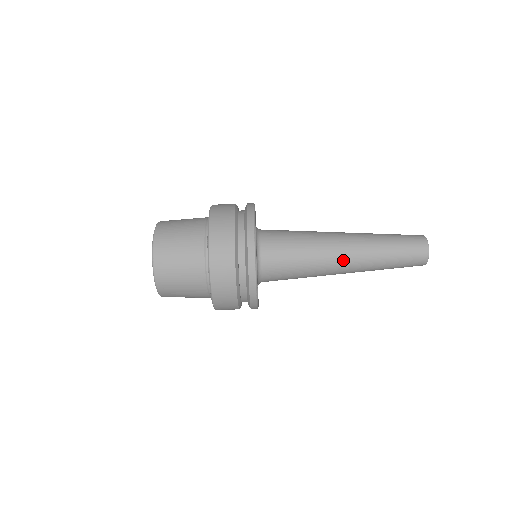
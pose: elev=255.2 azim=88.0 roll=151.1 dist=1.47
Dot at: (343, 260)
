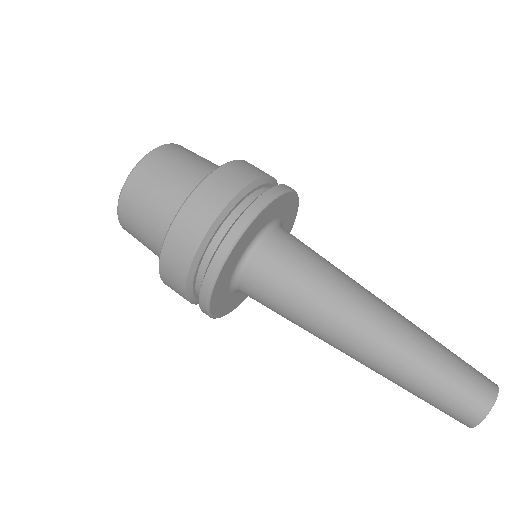
Dot at: (376, 299)
